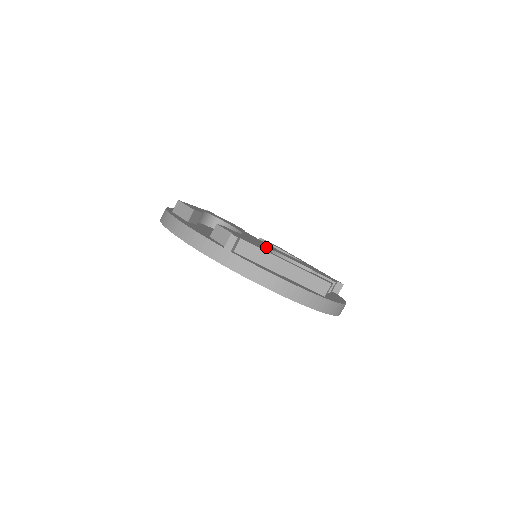
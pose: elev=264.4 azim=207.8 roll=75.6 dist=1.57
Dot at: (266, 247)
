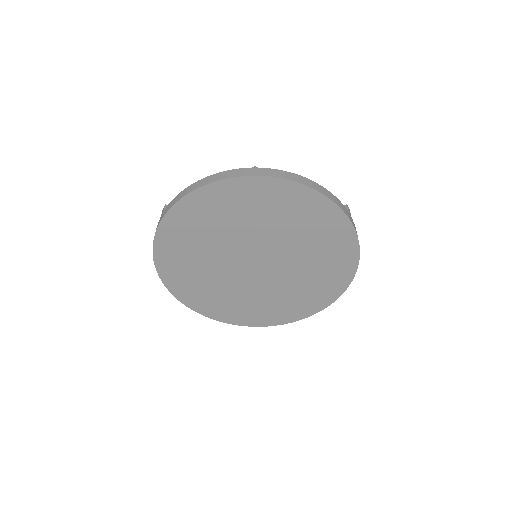
Dot at: occluded
